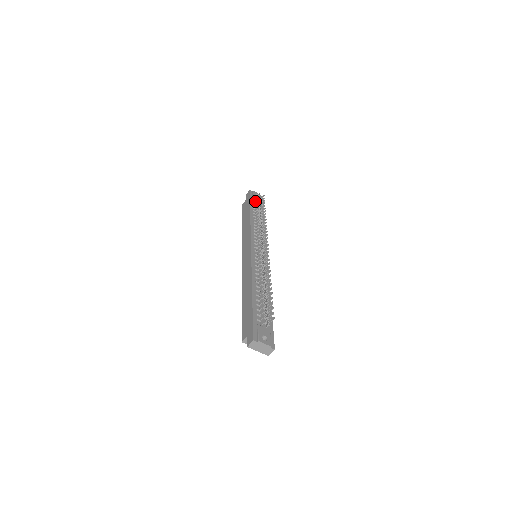
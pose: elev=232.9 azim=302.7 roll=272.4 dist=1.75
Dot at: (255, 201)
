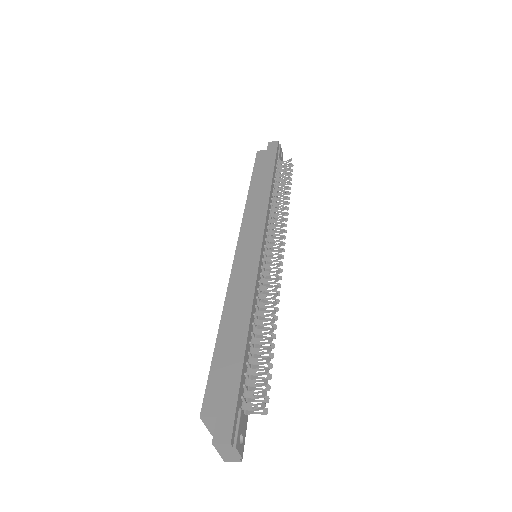
Dot at: occluded
